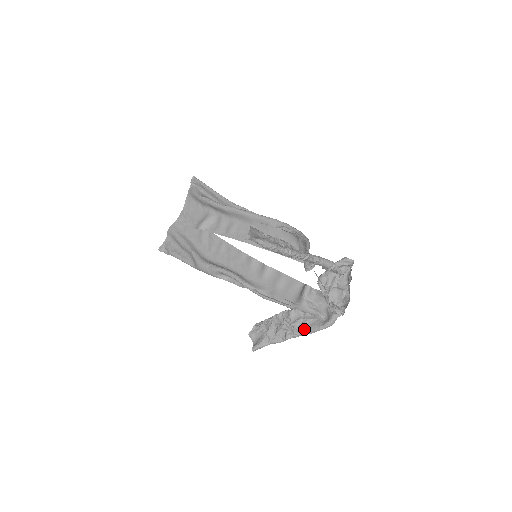
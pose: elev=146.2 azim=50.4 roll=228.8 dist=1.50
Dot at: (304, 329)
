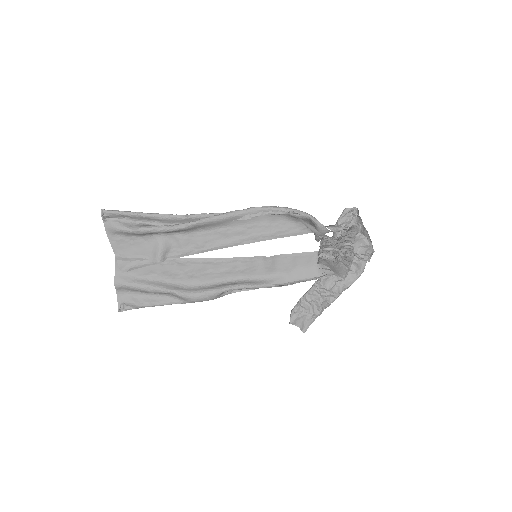
Dot at: (342, 289)
